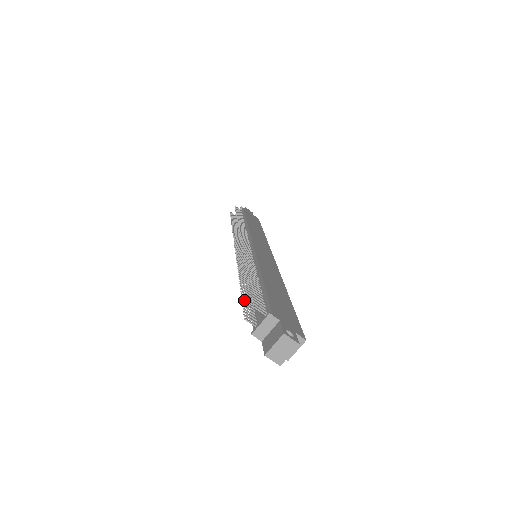
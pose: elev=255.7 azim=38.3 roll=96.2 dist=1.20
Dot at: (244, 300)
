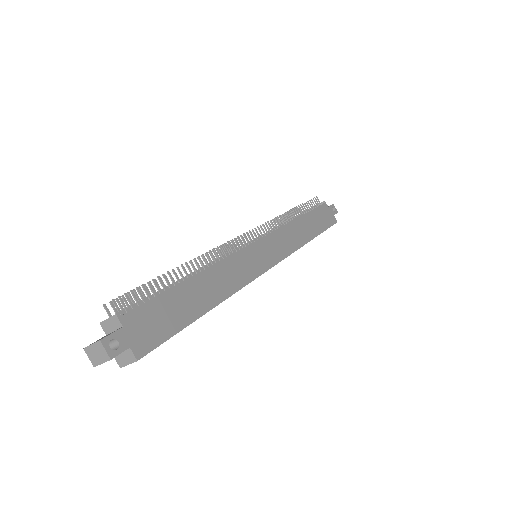
Dot at: (141, 289)
